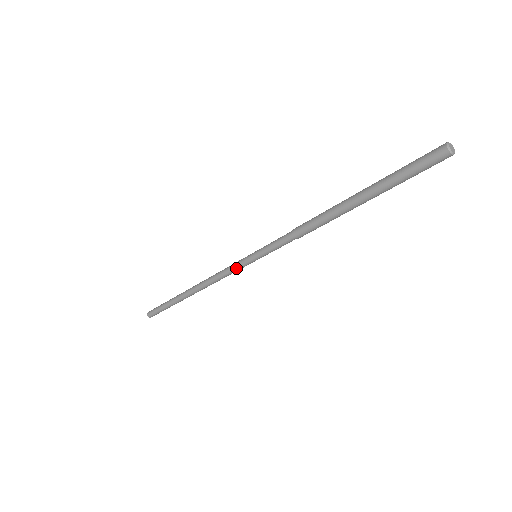
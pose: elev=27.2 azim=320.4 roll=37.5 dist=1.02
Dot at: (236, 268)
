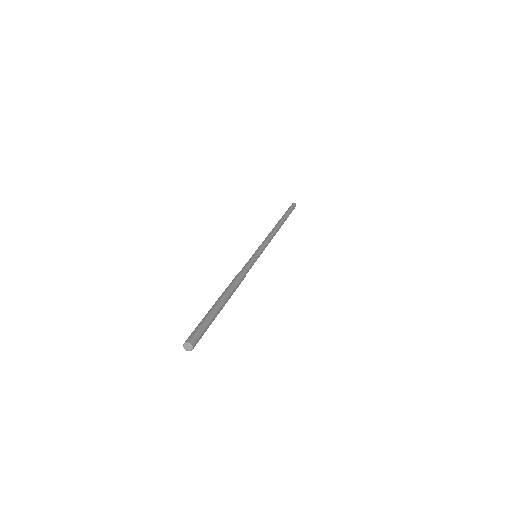
Dot at: occluded
